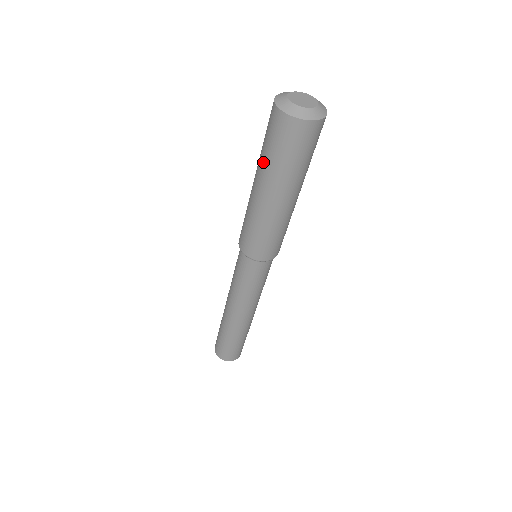
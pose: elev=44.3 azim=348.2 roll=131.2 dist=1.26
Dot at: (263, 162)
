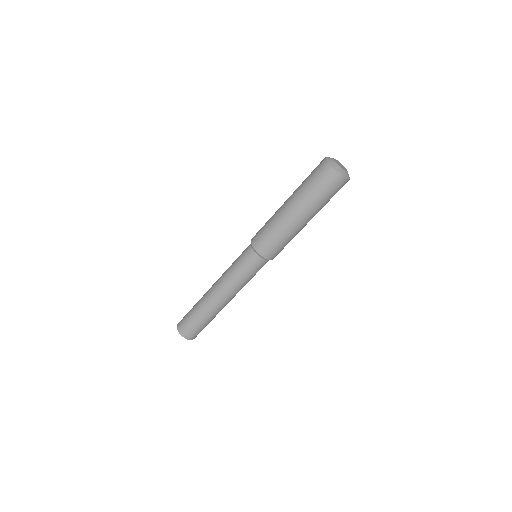
Dot at: (309, 199)
